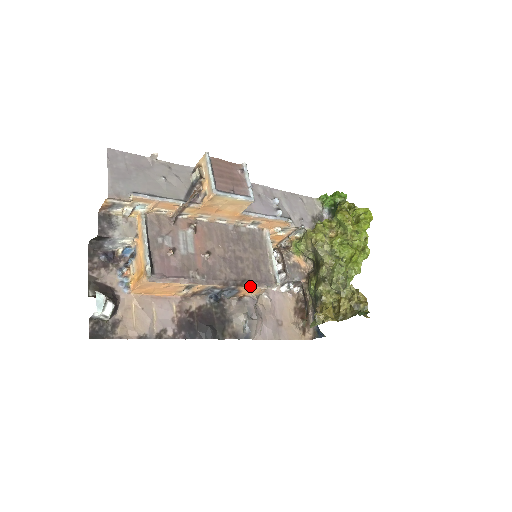
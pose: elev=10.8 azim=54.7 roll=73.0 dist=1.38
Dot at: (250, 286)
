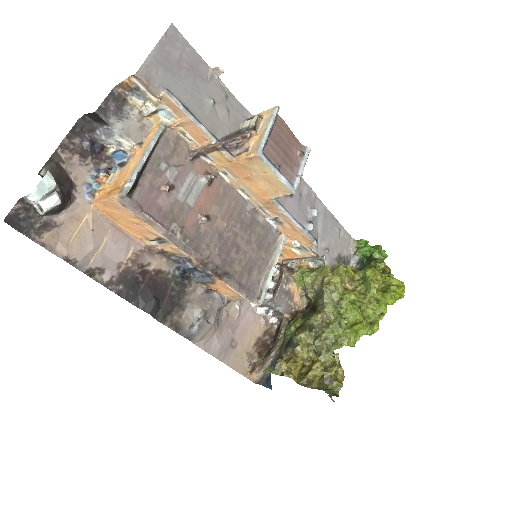
Dot at: (229, 284)
